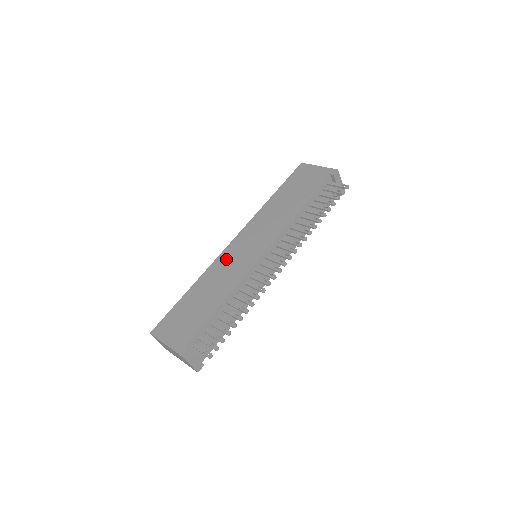
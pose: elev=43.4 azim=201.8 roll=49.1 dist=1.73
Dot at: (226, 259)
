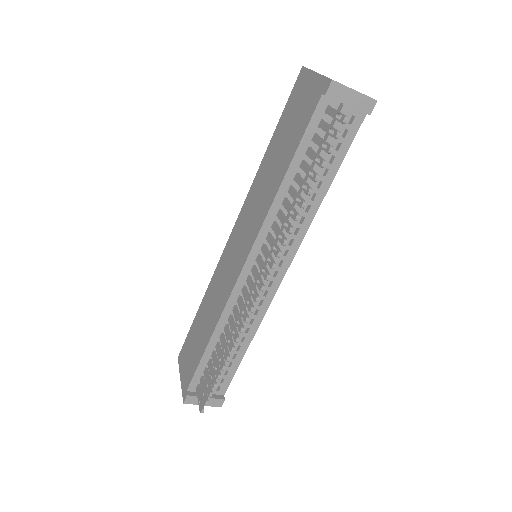
Dot at: (222, 267)
